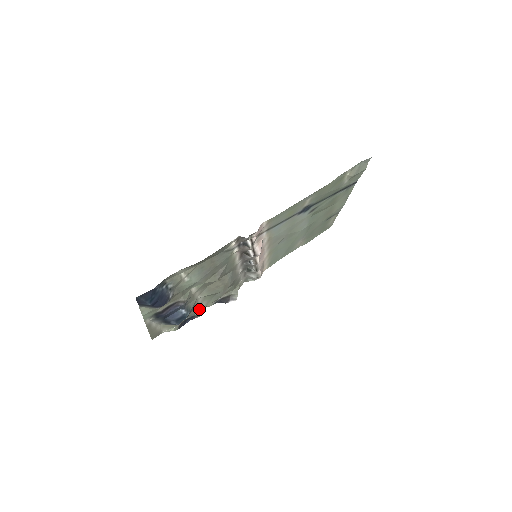
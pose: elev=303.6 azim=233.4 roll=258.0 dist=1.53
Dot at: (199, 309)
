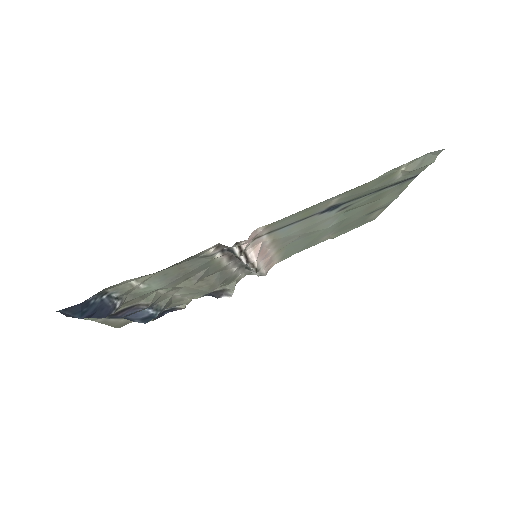
Dot at: (181, 302)
